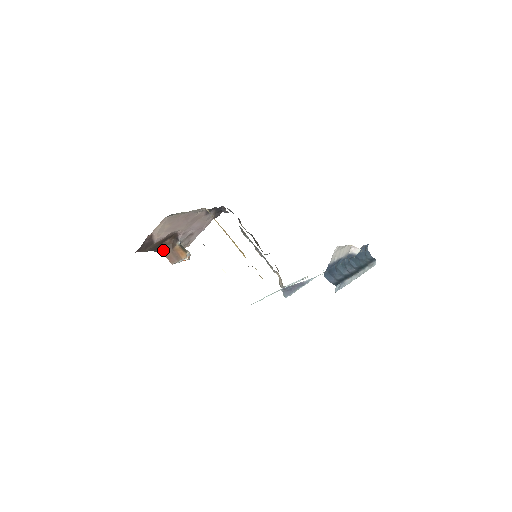
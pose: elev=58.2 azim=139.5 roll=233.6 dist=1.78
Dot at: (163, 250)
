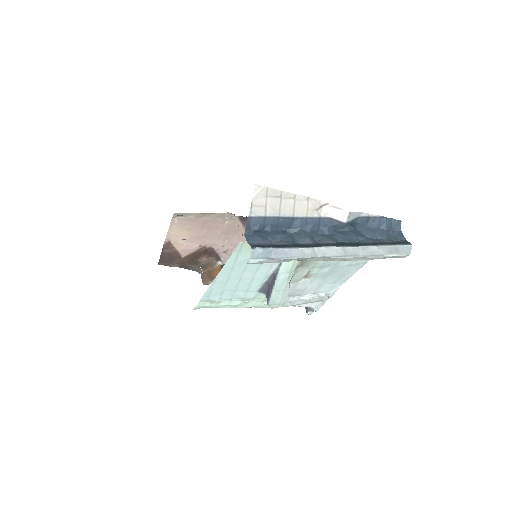
Dot at: (200, 269)
